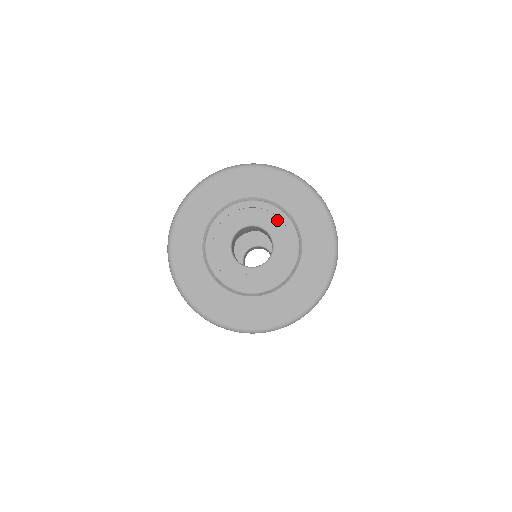
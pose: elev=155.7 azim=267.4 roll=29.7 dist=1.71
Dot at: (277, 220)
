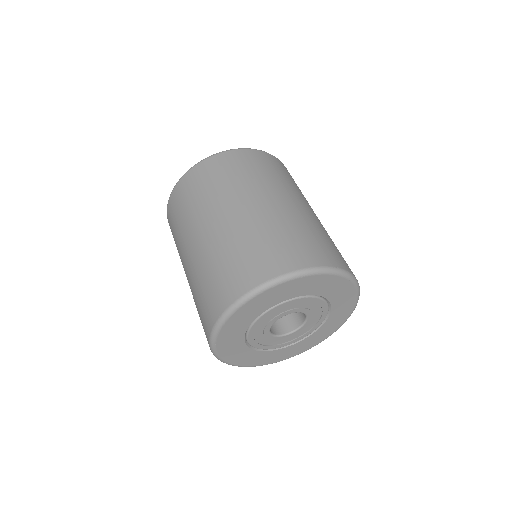
Dot at: (310, 303)
